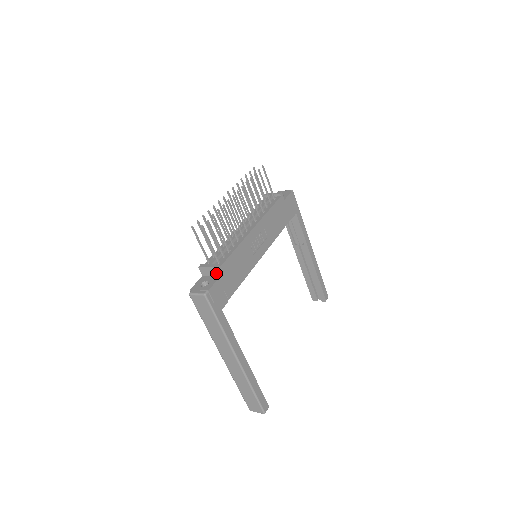
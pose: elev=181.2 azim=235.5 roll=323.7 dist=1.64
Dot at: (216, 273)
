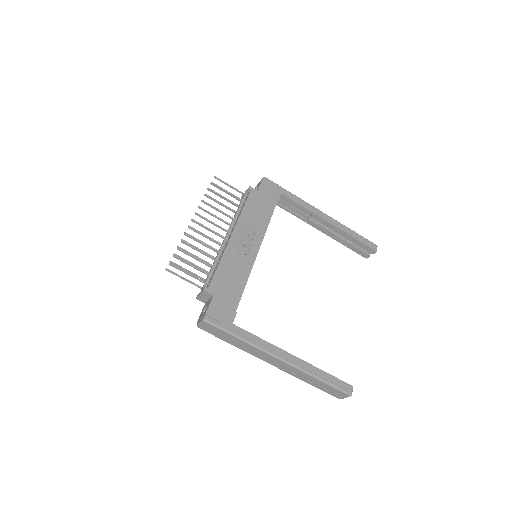
Dot at: (209, 295)
